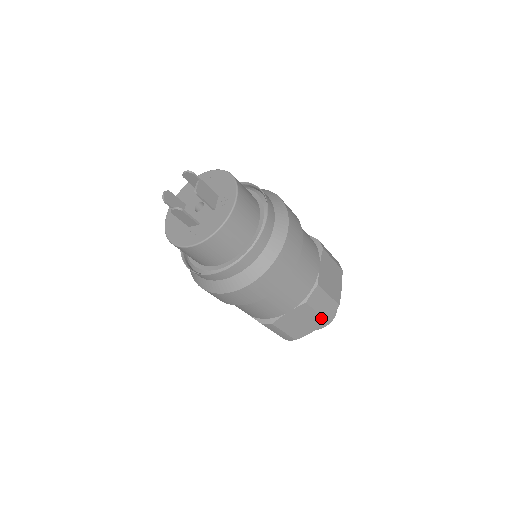
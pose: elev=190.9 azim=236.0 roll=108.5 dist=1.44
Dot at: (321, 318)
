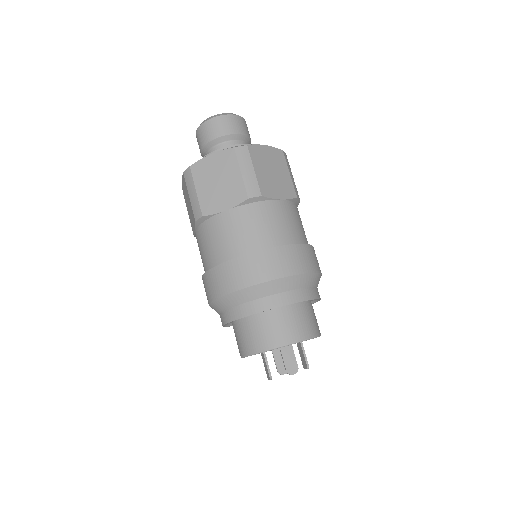
Dot at: occluded
